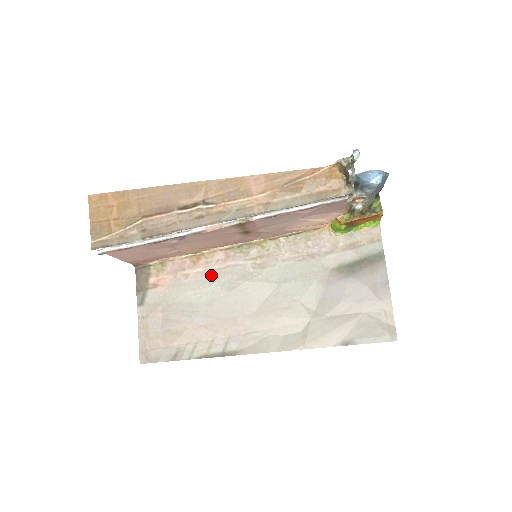
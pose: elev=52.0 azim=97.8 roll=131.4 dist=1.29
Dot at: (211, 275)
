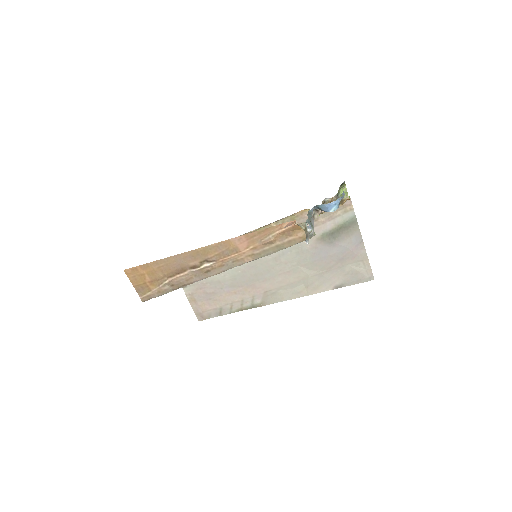
Dot at: occluded
